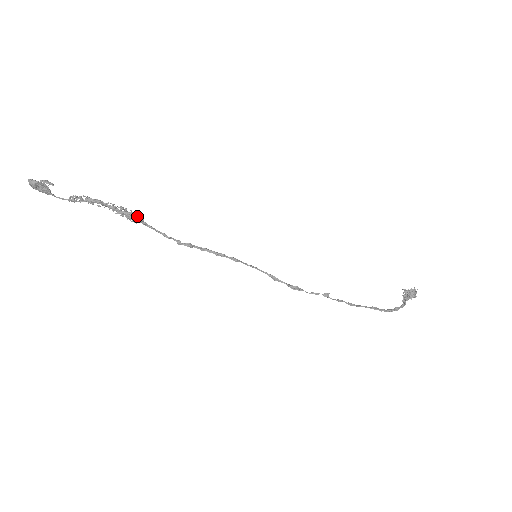
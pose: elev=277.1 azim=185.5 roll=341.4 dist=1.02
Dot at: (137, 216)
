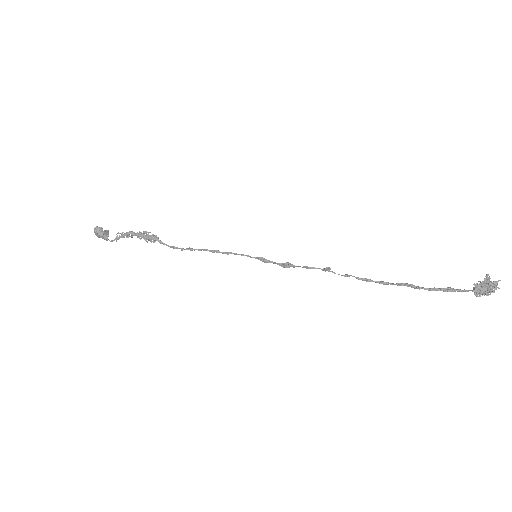
Dot at: (154, 236)
